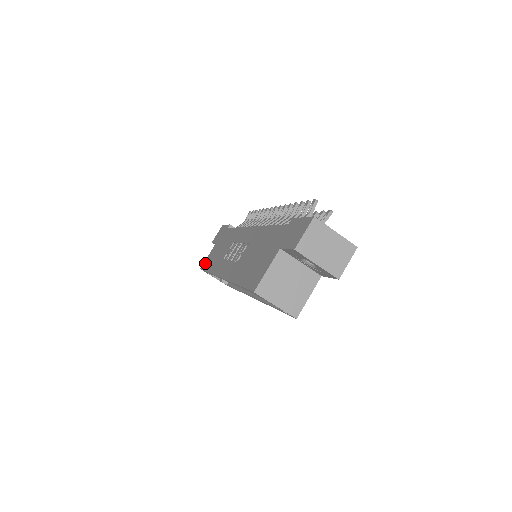
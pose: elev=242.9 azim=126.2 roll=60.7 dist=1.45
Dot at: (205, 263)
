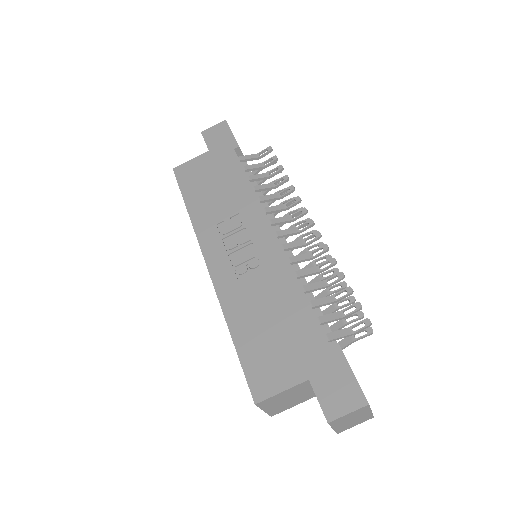
Dot at: (184, 172)
